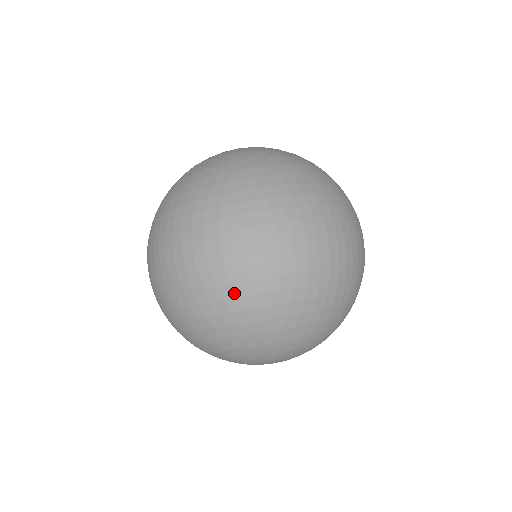
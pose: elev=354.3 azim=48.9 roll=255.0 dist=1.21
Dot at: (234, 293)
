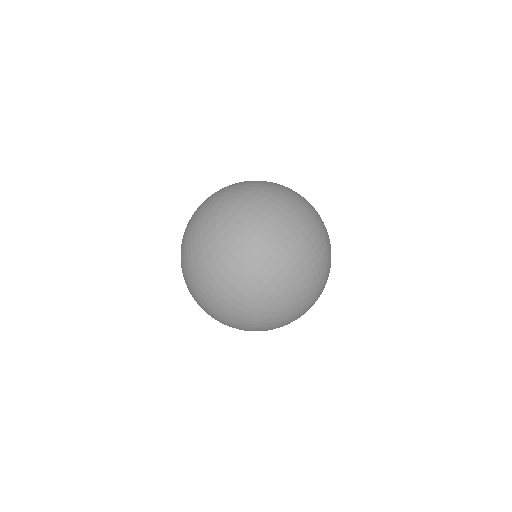
Dot at: (257, 302)
